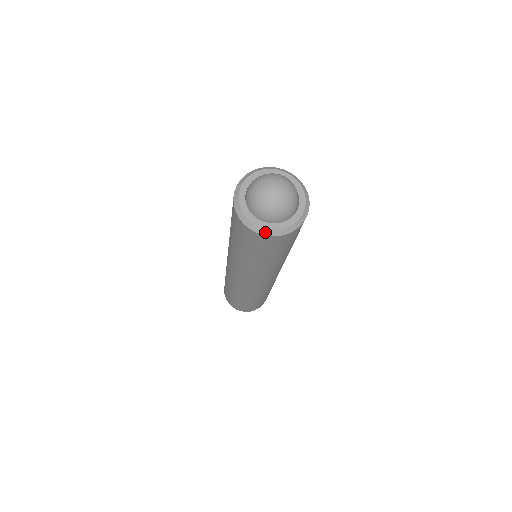
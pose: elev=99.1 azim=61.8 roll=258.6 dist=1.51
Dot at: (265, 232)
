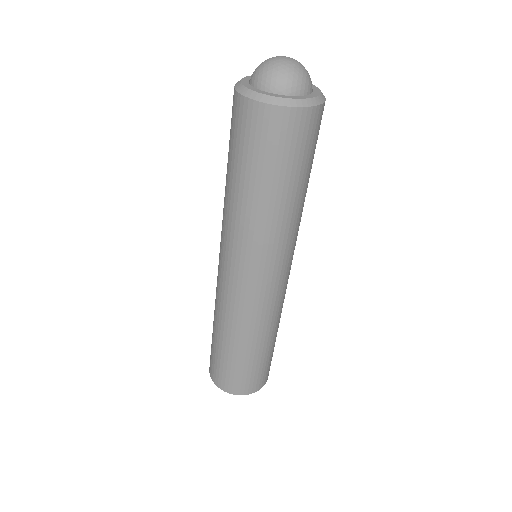
Dot at: (291, 103)
